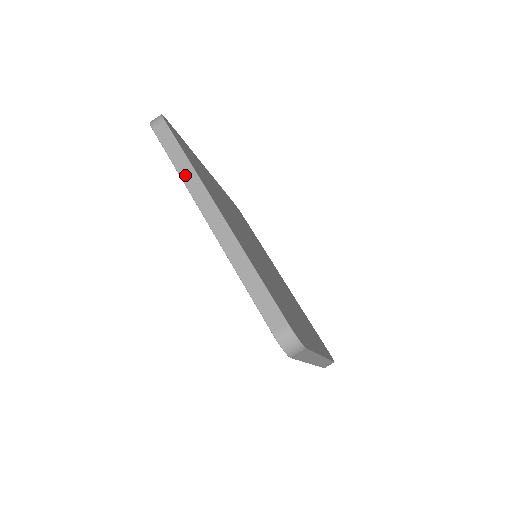
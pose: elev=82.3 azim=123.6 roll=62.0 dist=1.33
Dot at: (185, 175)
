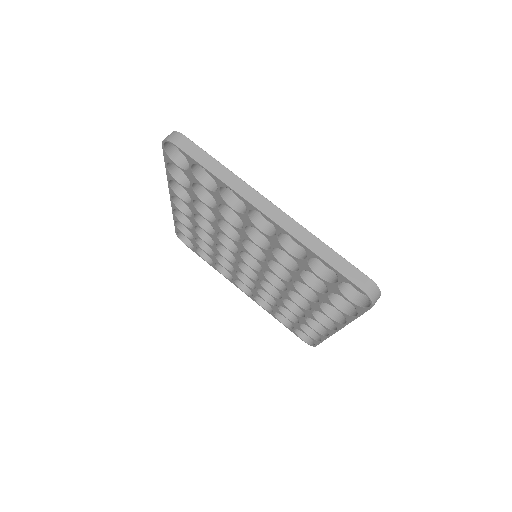
Dot at: (175, 212)
